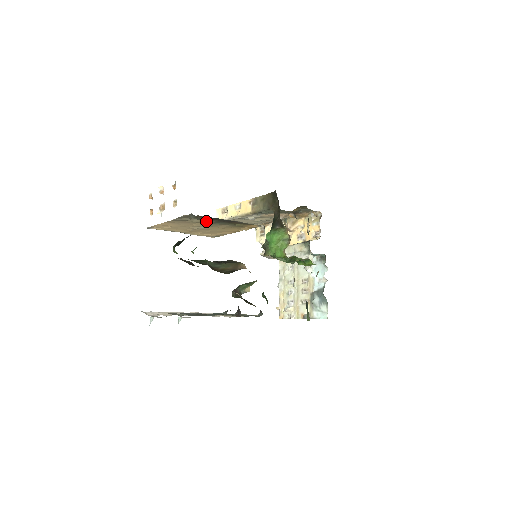
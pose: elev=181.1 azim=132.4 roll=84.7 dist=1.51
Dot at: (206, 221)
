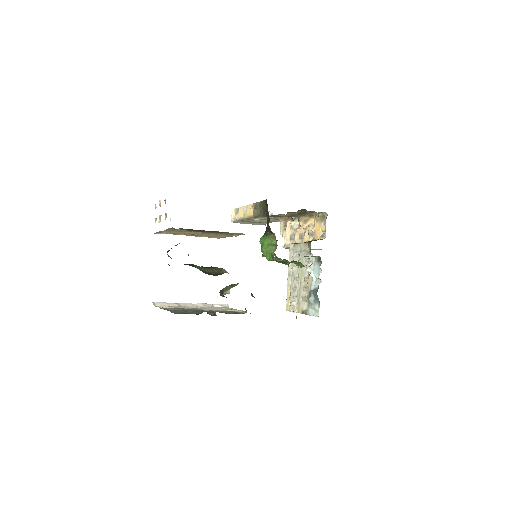
Dot at: (193, 231)
